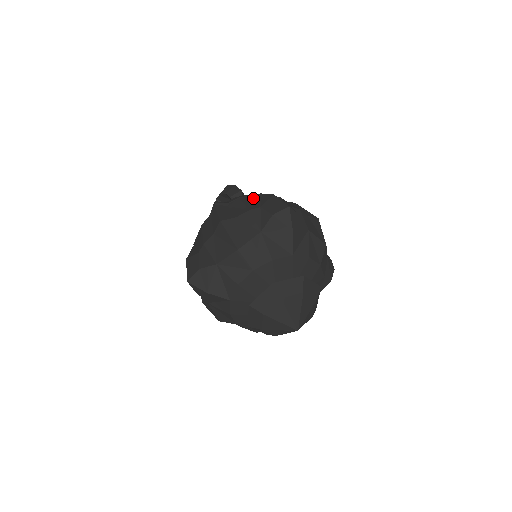
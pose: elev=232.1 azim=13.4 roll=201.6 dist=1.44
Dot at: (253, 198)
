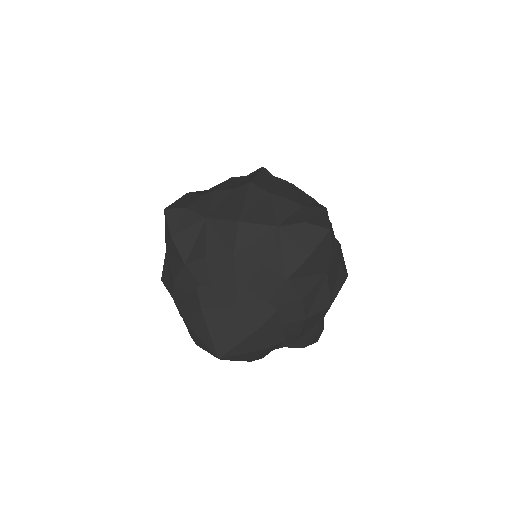
Dot at: occluded
